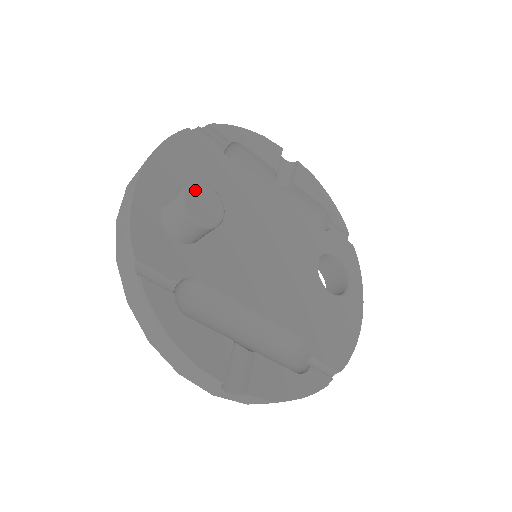
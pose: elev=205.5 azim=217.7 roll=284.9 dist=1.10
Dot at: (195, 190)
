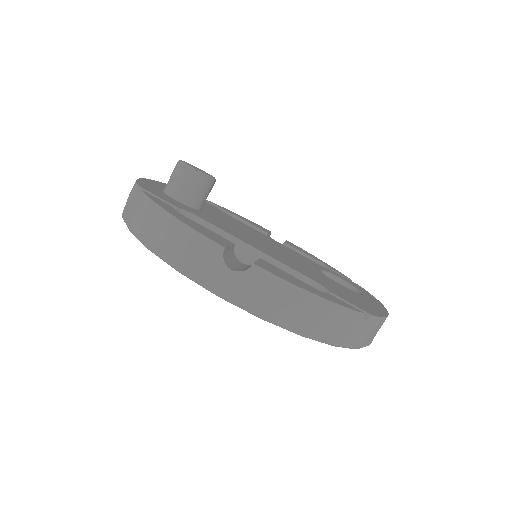
Dot at: (190, 164)
